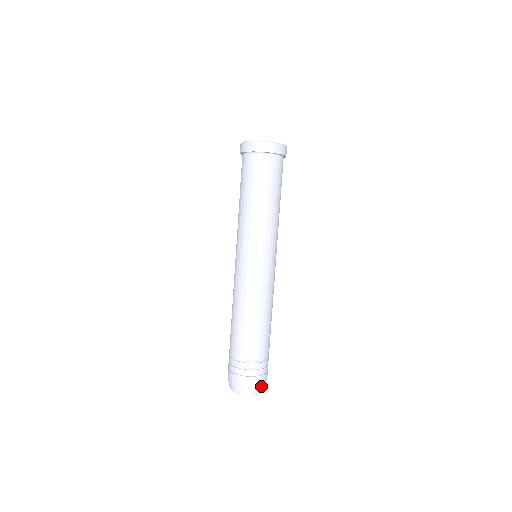
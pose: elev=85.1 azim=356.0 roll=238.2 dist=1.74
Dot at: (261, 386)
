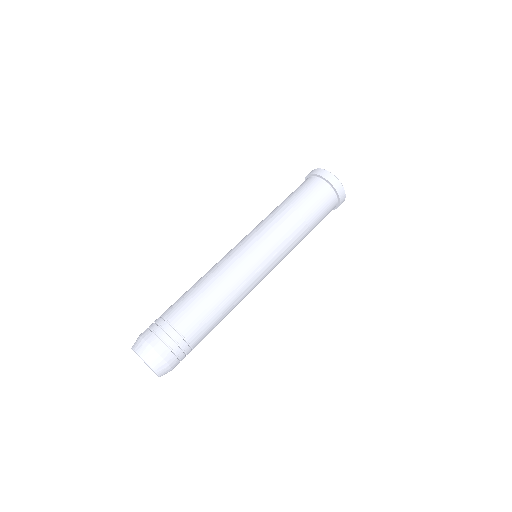
Dot at: (165, 367)
